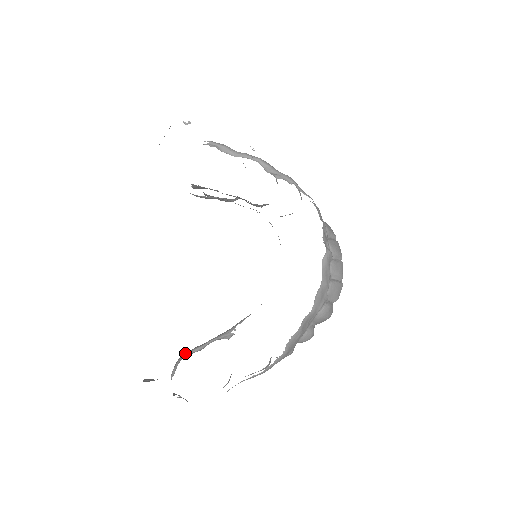
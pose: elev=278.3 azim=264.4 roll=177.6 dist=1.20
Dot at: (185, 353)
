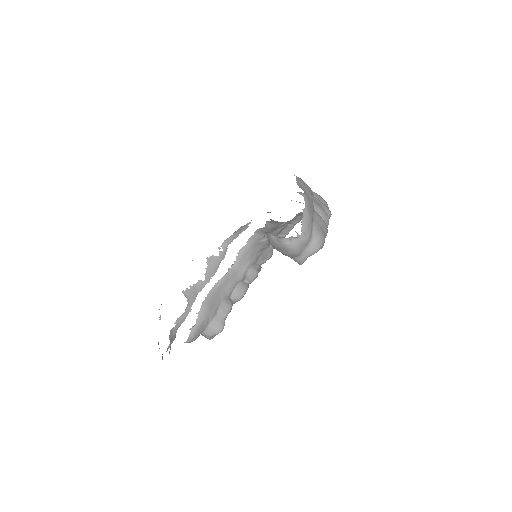
Dot at: occluded
